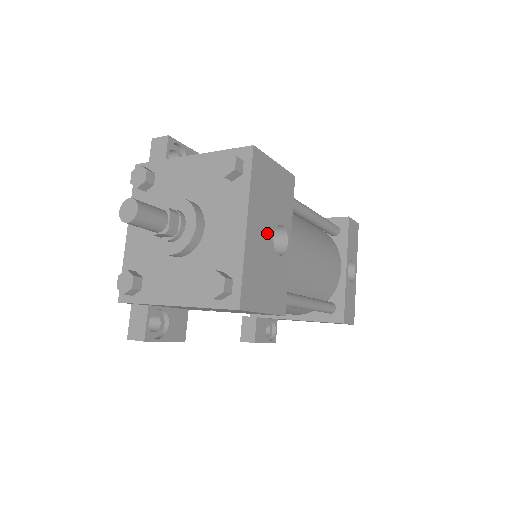
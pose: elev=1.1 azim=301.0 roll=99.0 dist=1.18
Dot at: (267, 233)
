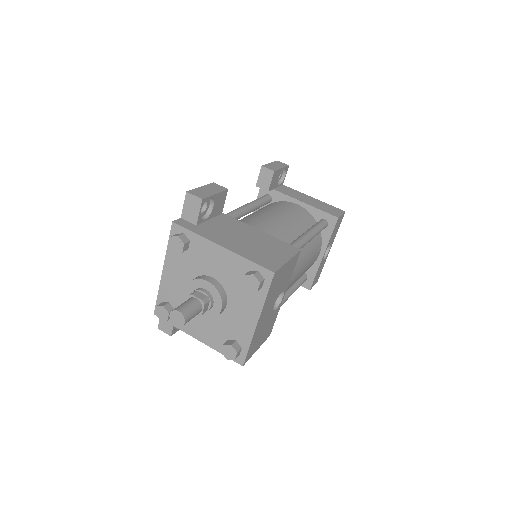
Dot at: (270, 309)
